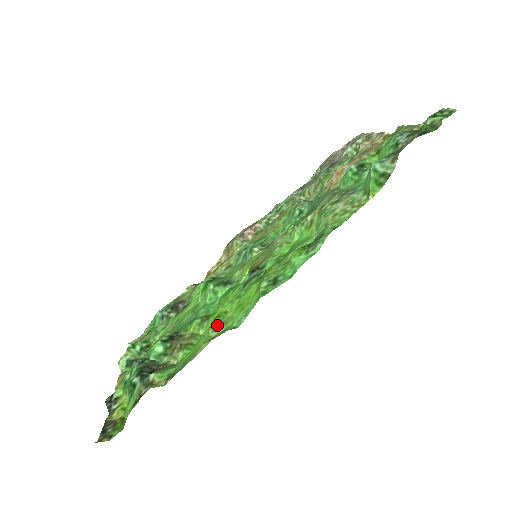
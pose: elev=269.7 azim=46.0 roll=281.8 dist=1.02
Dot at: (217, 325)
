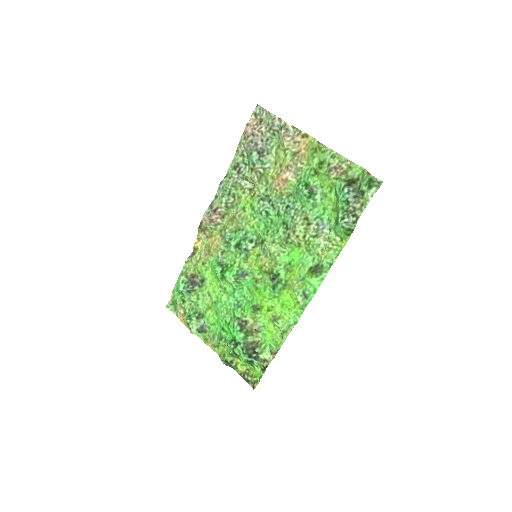
Dot at: (277, 319)
